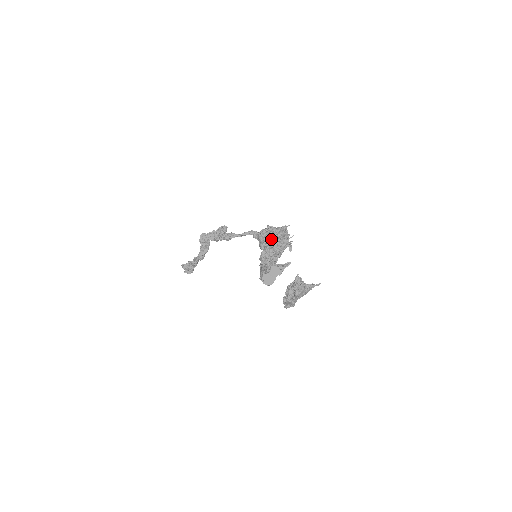
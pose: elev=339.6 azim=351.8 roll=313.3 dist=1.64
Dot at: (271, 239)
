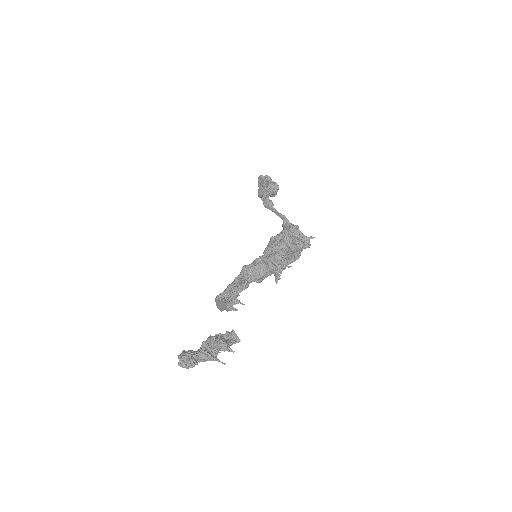
Dot at: (261, 257)
